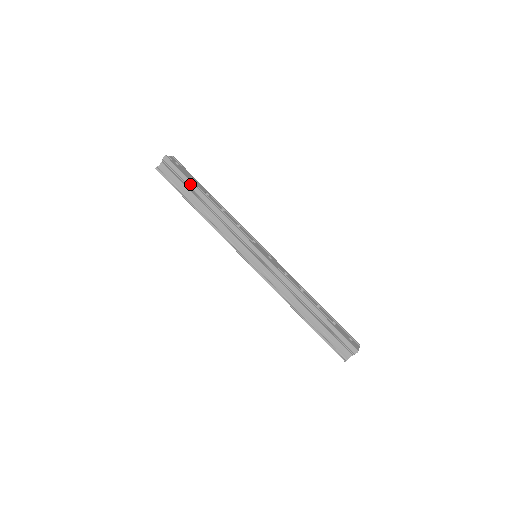
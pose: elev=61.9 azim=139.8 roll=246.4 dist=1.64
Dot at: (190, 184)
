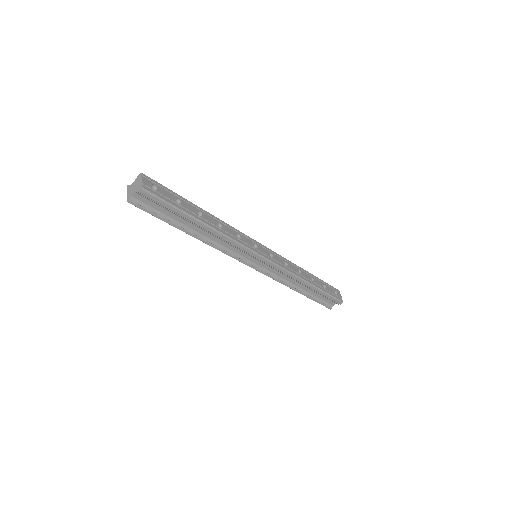
Dot at: (182, 214)
